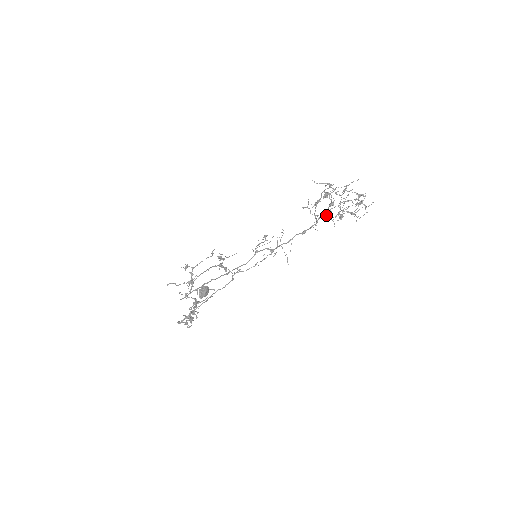
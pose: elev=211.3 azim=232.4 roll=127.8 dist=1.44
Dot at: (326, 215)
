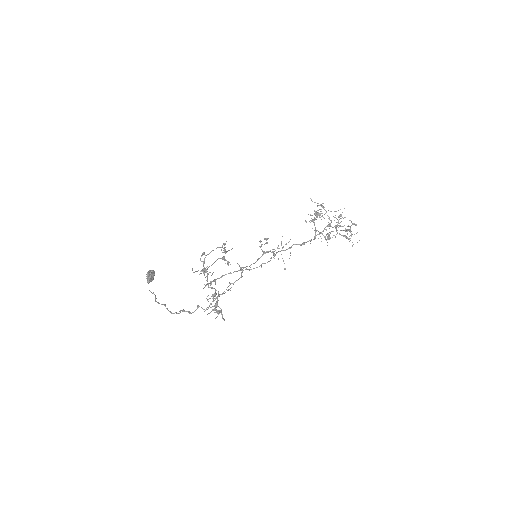
Dot at: (321, 233)
